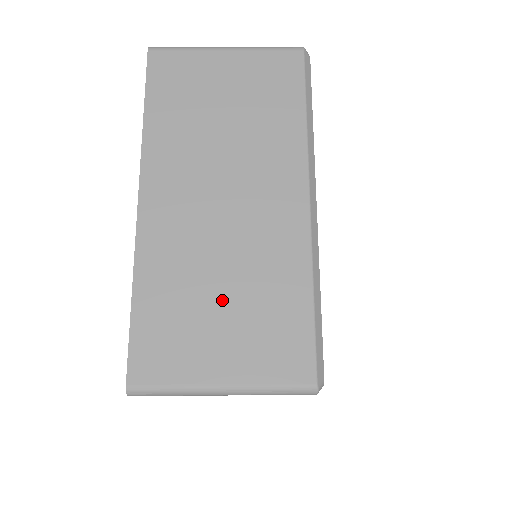
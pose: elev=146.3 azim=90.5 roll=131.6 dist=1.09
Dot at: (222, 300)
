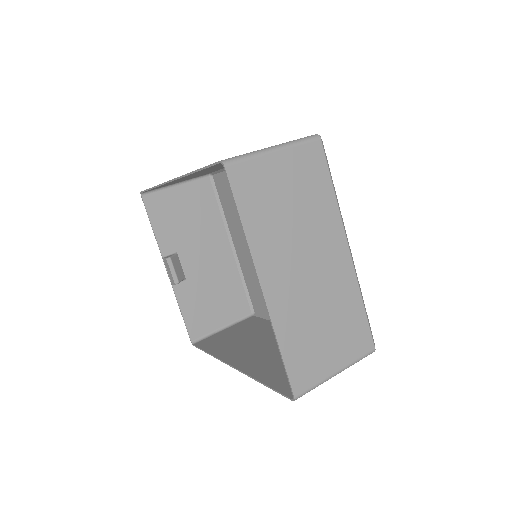
Dot at: (324, 327)
